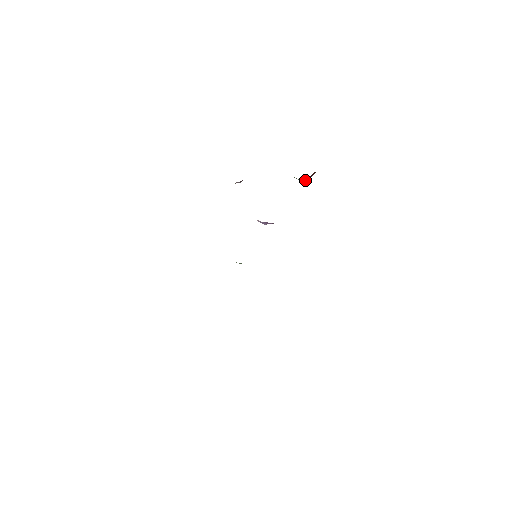
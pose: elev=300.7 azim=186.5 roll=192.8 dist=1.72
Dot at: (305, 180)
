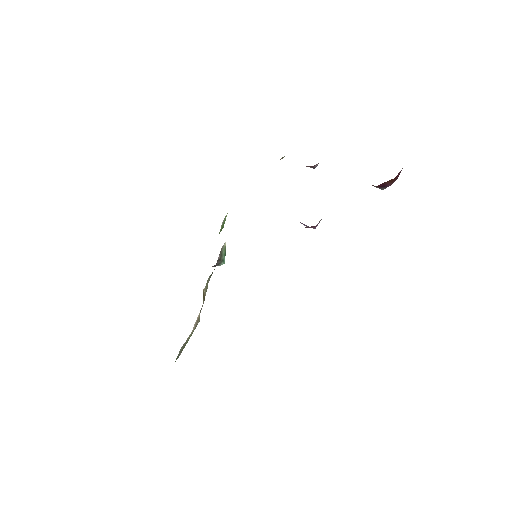
Dot at: (383, 188)
